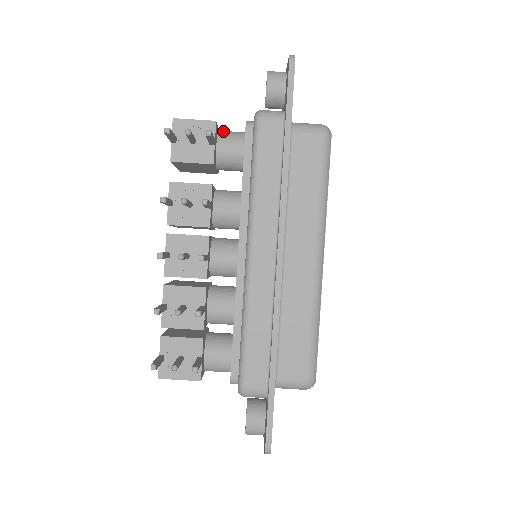
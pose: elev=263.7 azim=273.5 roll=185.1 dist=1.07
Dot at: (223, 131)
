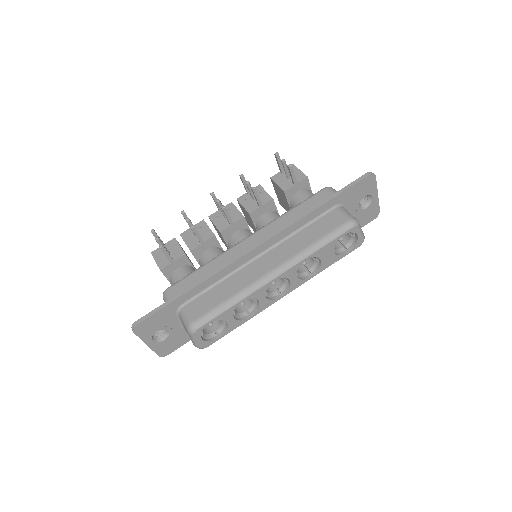
Dot at: occluded
